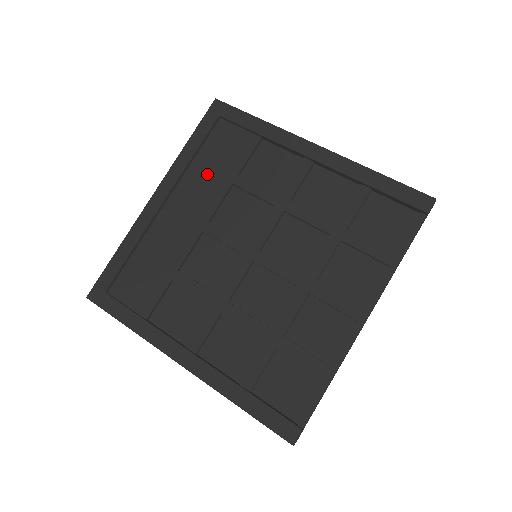
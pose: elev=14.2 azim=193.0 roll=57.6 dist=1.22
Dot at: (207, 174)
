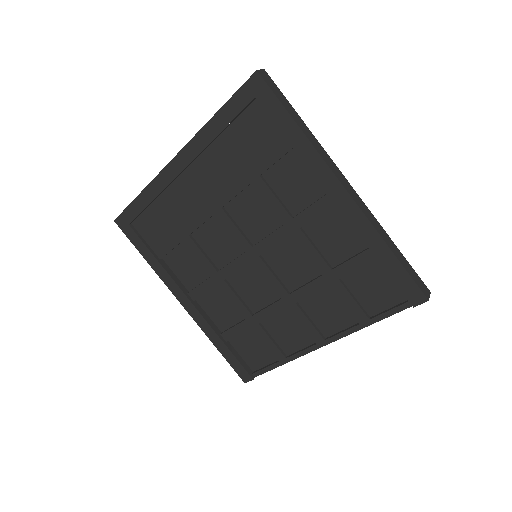
Dot at: (229, 159)
